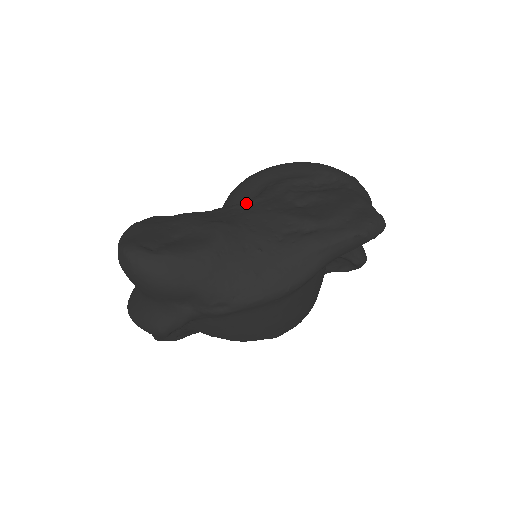
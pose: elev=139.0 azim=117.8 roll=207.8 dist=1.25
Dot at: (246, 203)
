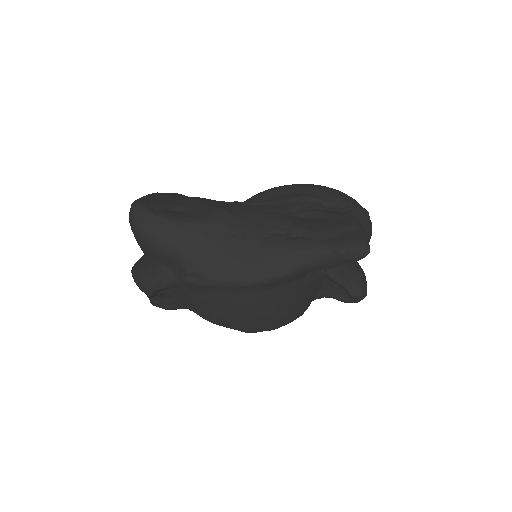
Dot at: (254, 202)
